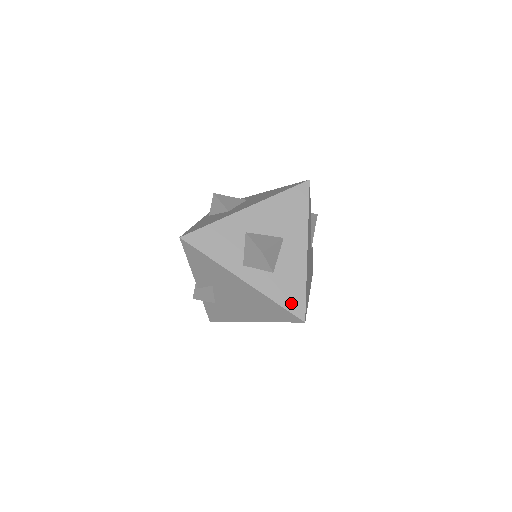
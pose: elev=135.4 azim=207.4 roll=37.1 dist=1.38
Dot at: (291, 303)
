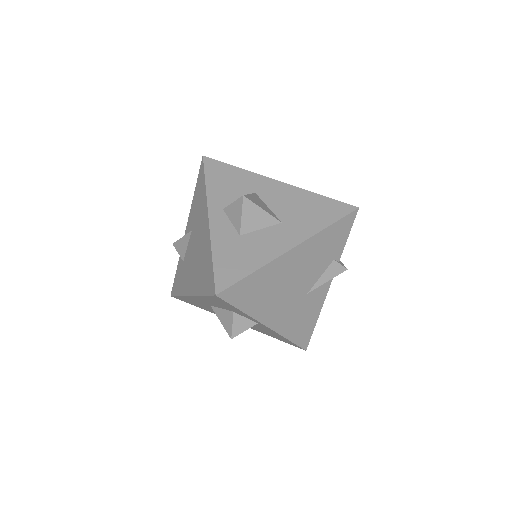
Dot at: (224, 269)
